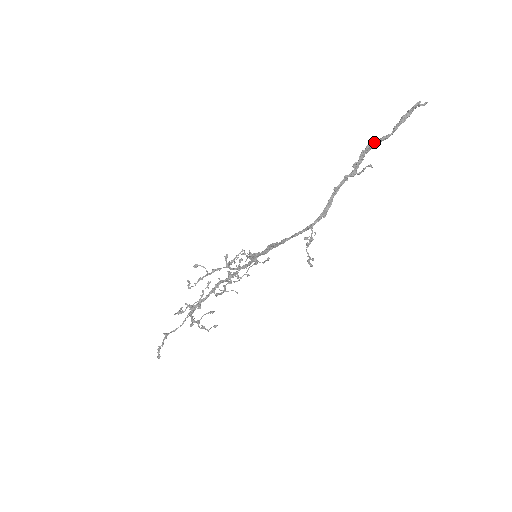
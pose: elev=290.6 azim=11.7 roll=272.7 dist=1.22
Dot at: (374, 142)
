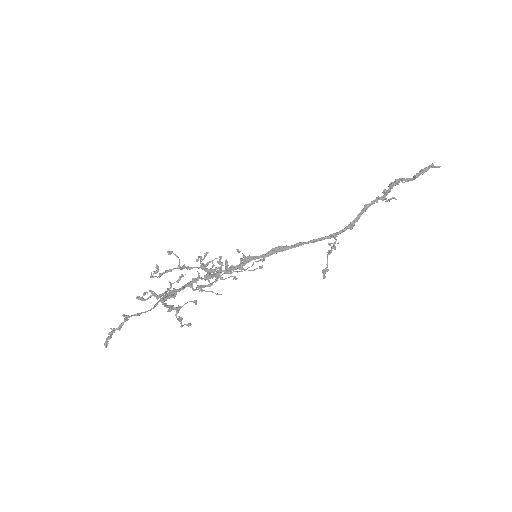
Dot at: (401, 179)
